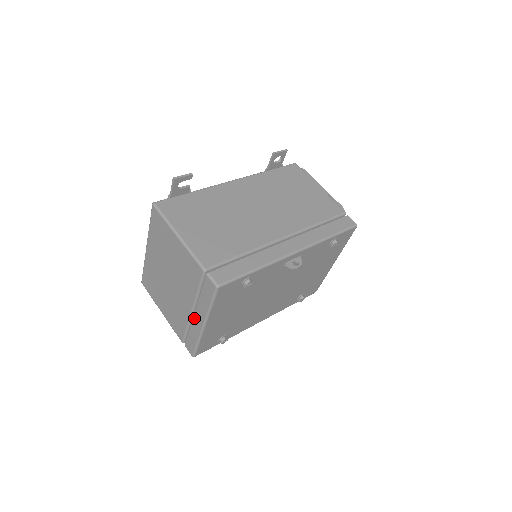
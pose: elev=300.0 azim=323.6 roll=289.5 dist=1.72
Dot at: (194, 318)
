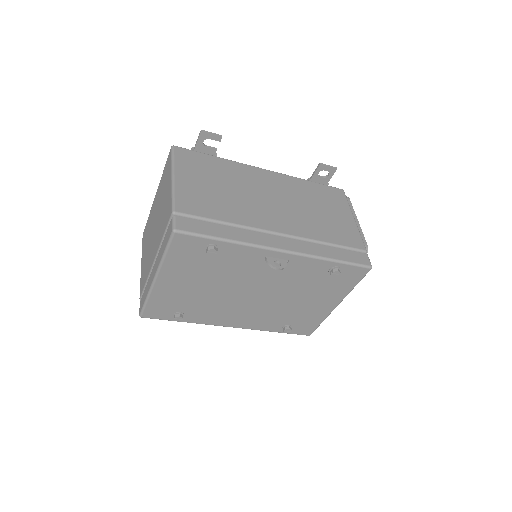
Dot at: (153, 269)
